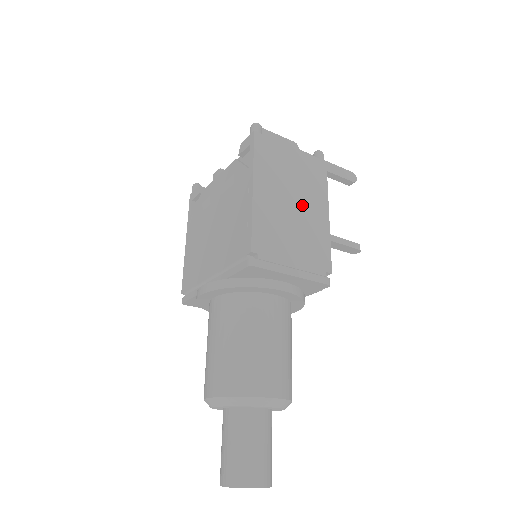
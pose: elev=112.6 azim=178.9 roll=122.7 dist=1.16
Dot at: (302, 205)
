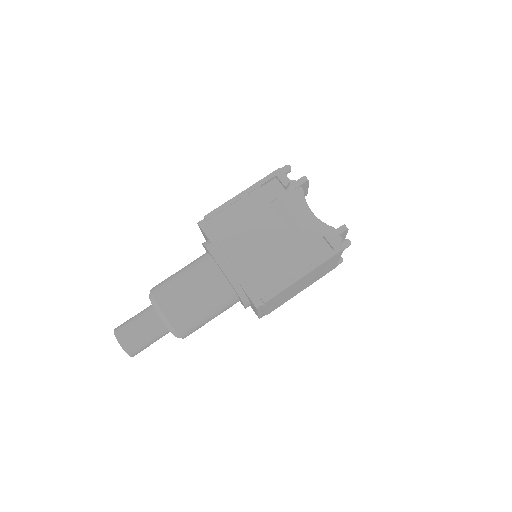
Dot at: (303, 286)
